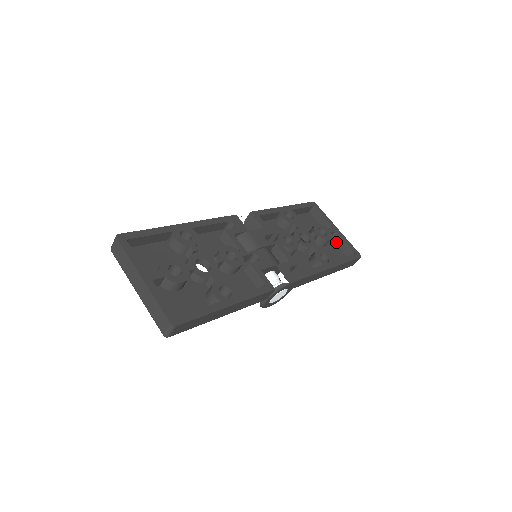
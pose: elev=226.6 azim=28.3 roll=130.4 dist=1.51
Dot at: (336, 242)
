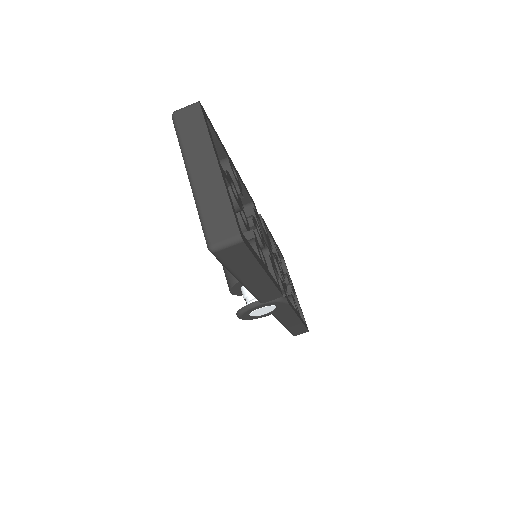
Dot at: occluded
